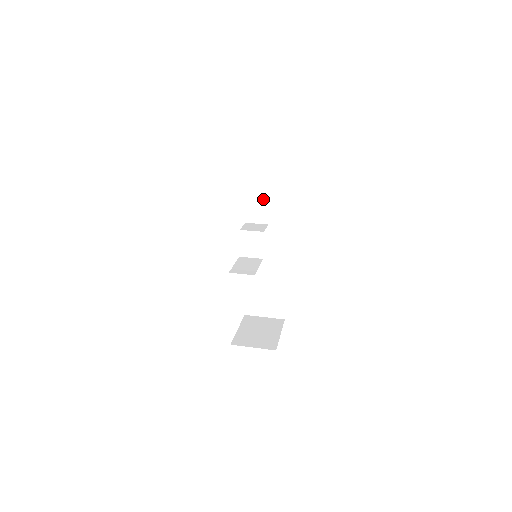
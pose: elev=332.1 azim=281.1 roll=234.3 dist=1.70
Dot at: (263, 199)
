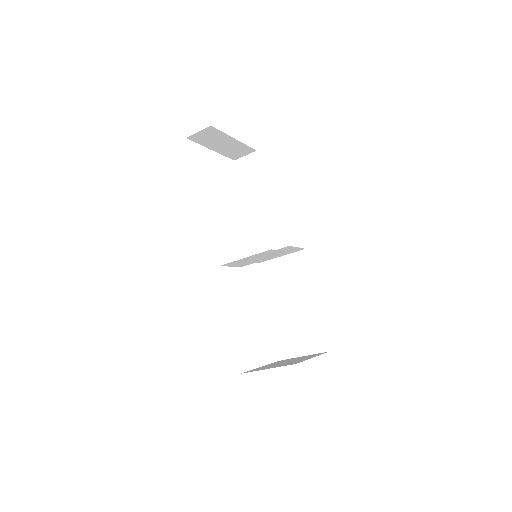
Dot at: (261, 204)
